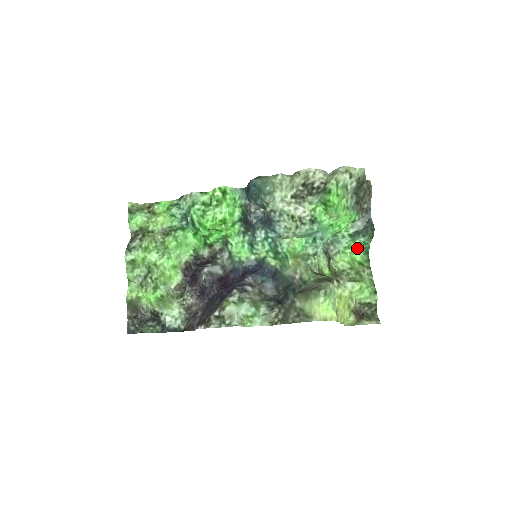
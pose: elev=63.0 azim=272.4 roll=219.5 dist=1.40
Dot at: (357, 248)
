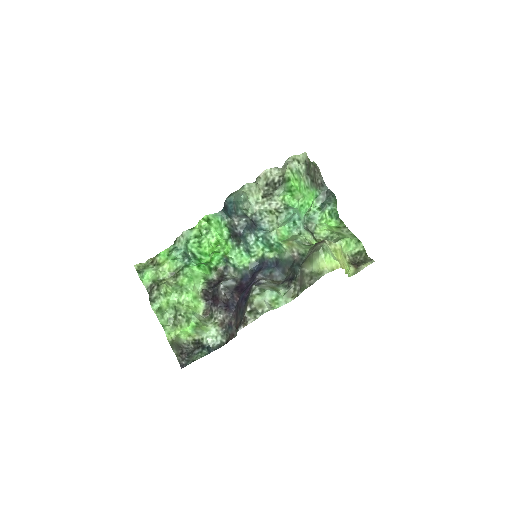
Dot at: (329, 217)
